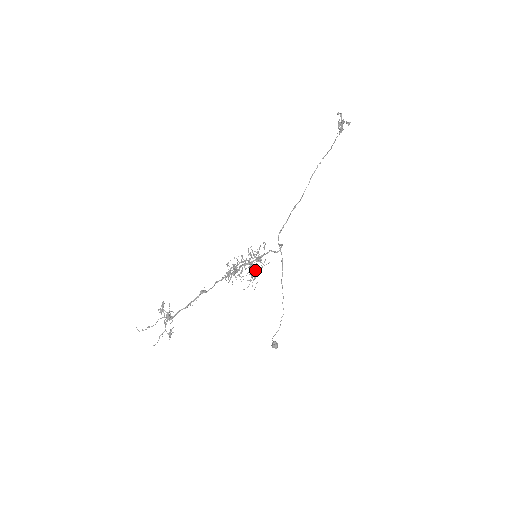
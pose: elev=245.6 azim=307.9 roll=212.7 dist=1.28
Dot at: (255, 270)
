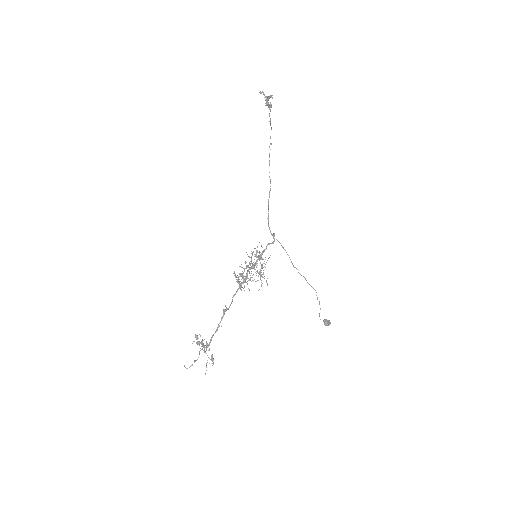
Dot at: occluded
